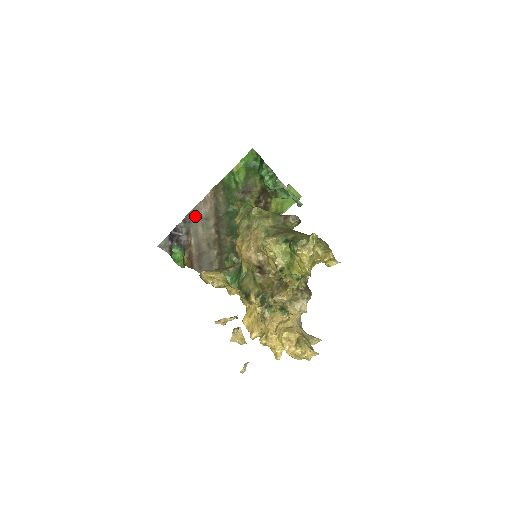
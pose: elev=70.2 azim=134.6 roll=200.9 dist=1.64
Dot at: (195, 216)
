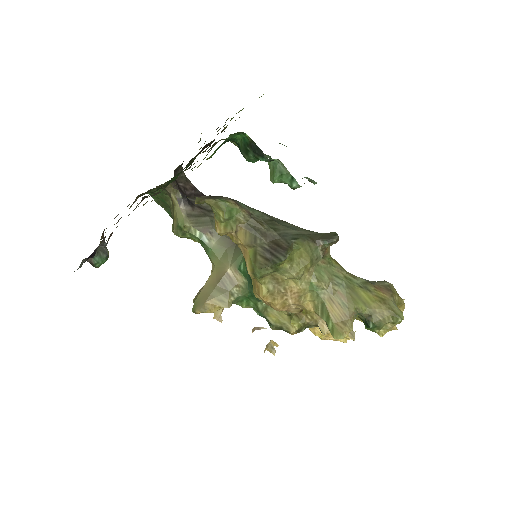
Dot at: occluded
